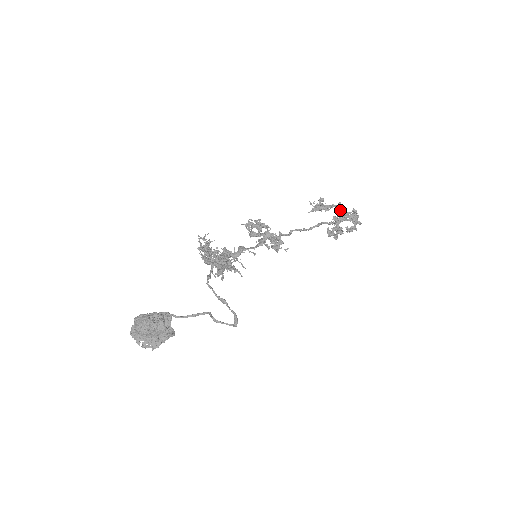
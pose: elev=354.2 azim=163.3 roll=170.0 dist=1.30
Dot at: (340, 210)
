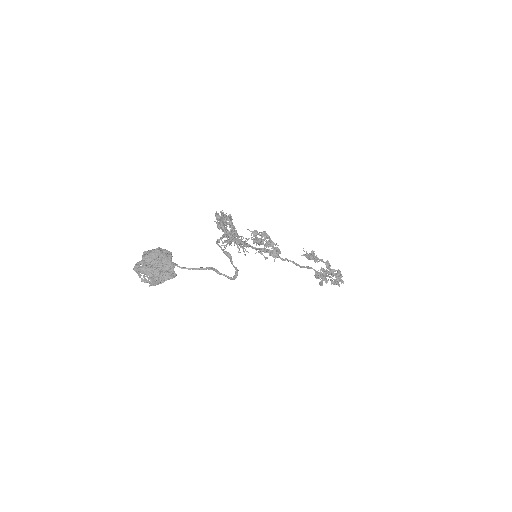
Dot at: (327, 267)
